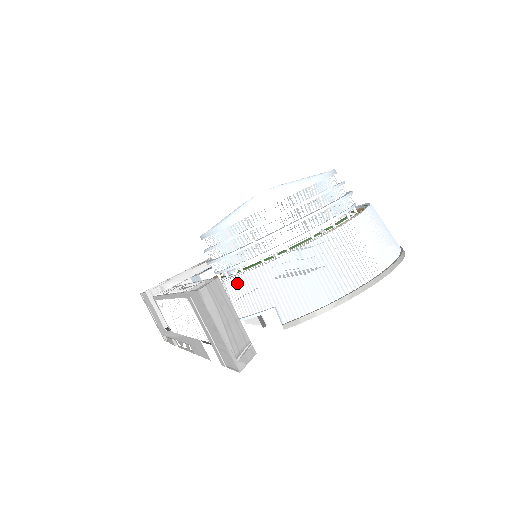
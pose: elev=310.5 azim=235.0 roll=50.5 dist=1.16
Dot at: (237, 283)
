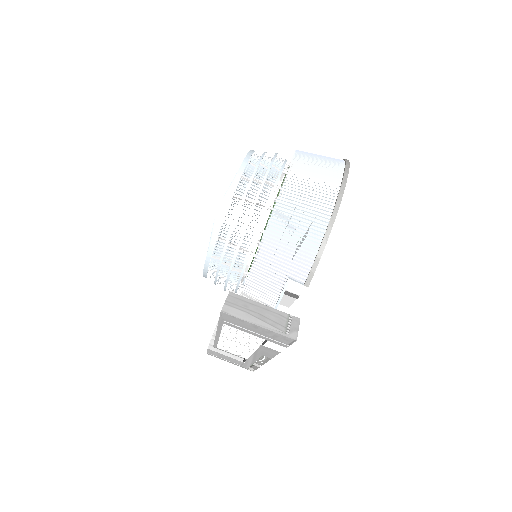
Dot at: (251, 285)
